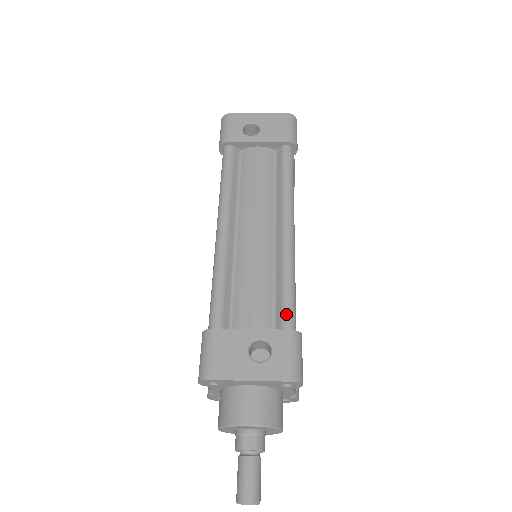
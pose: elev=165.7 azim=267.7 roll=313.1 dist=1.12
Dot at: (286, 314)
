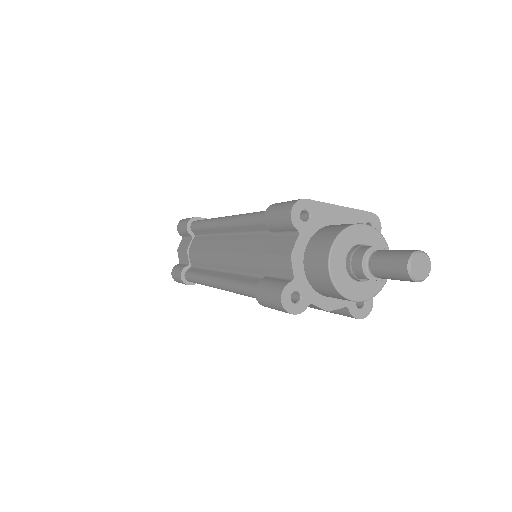
Dot at: occluded
